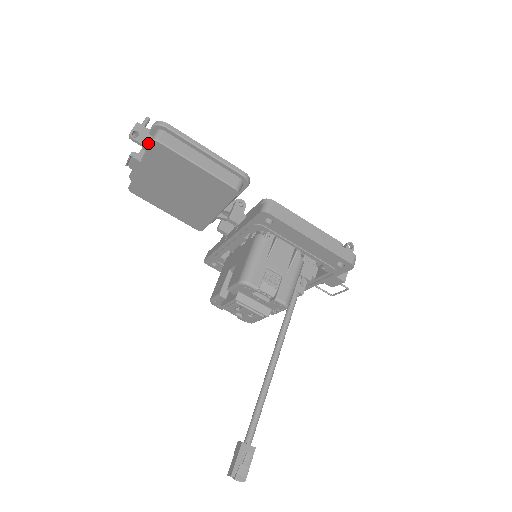
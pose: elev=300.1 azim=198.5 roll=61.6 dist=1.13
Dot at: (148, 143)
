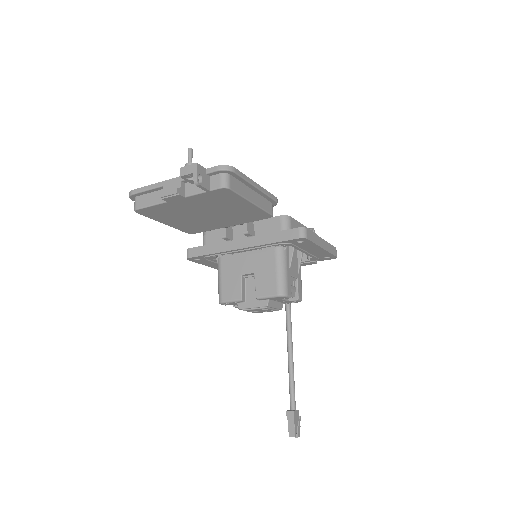
Dot at: (209, 185)
